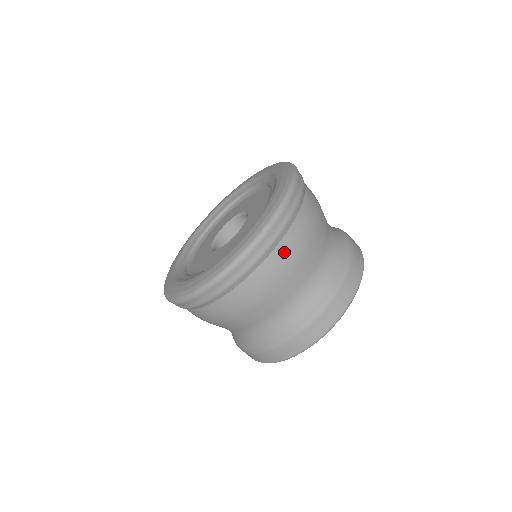
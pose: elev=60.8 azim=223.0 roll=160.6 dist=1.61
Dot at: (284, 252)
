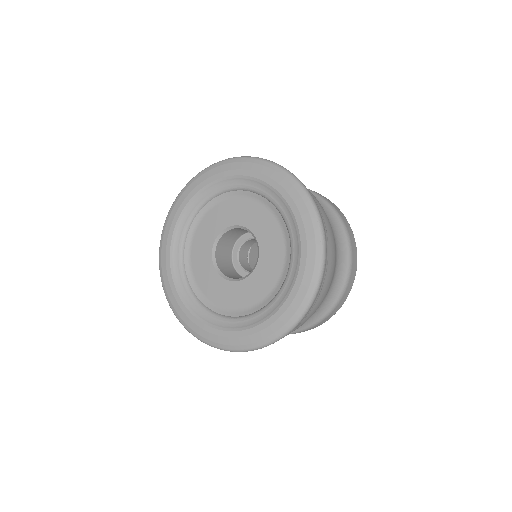
Dot at: (295, 329)
